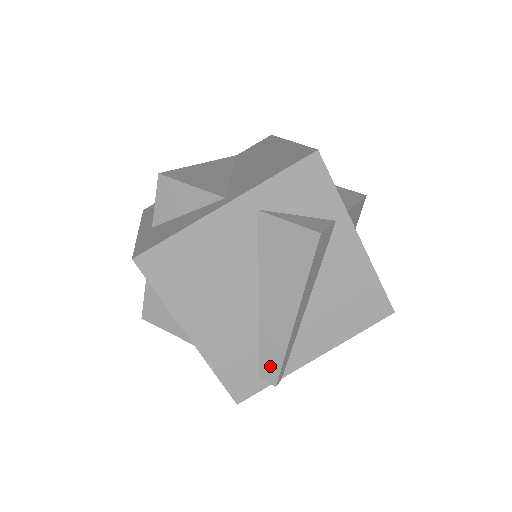
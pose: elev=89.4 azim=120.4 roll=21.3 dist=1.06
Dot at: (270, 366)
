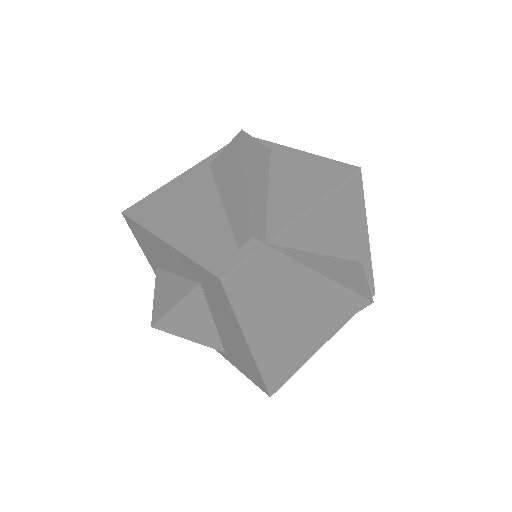
Dot at: (243, 228)
